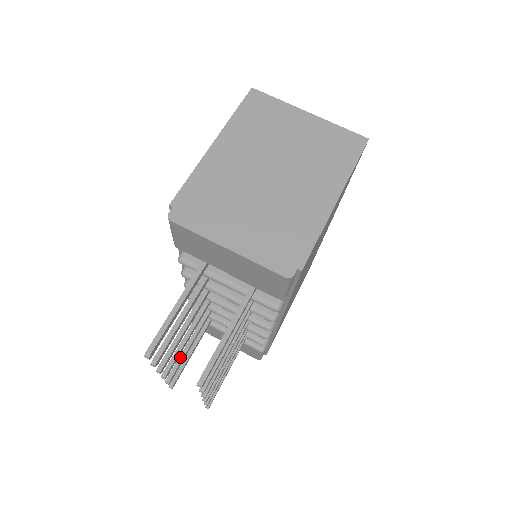
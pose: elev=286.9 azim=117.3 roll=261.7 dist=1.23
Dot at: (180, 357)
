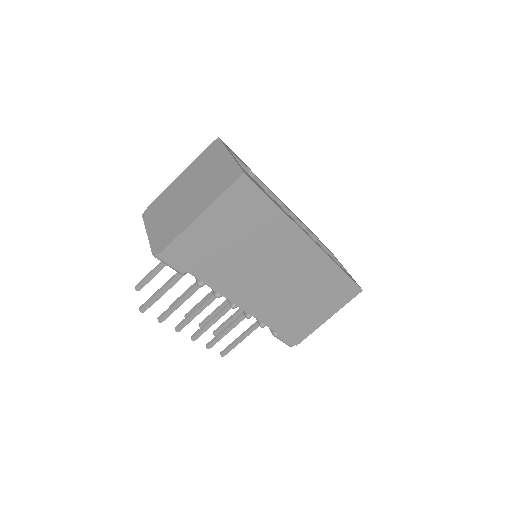
Dot at: (211, 313)
